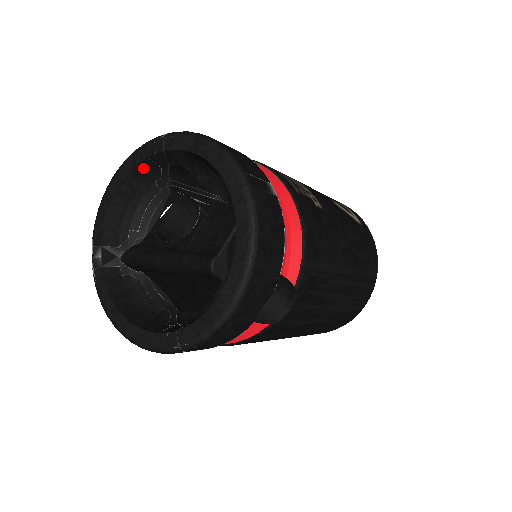
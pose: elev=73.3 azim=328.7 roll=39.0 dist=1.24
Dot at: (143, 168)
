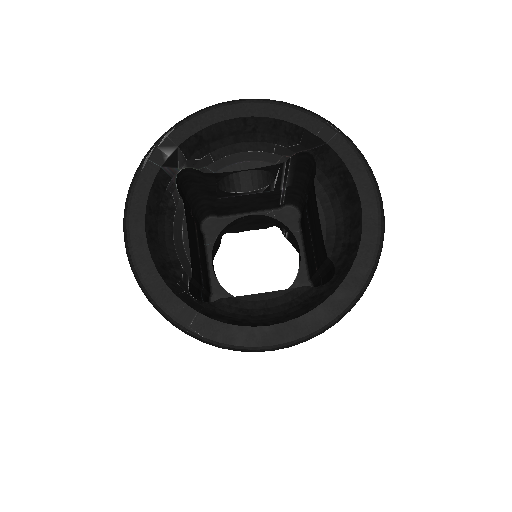
Dot at: (288, 128)
